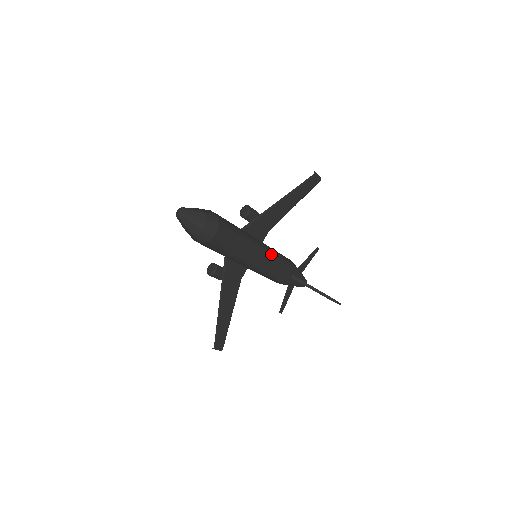
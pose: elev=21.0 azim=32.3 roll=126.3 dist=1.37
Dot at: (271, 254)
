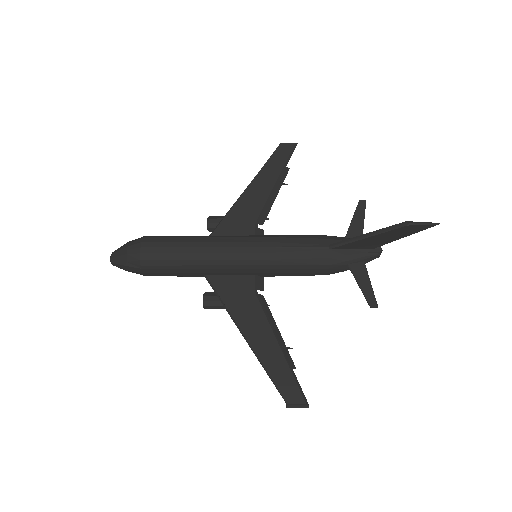
Dot at: (260, 237)
